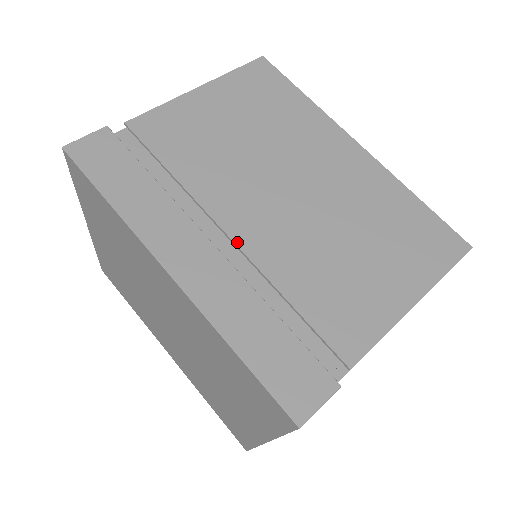
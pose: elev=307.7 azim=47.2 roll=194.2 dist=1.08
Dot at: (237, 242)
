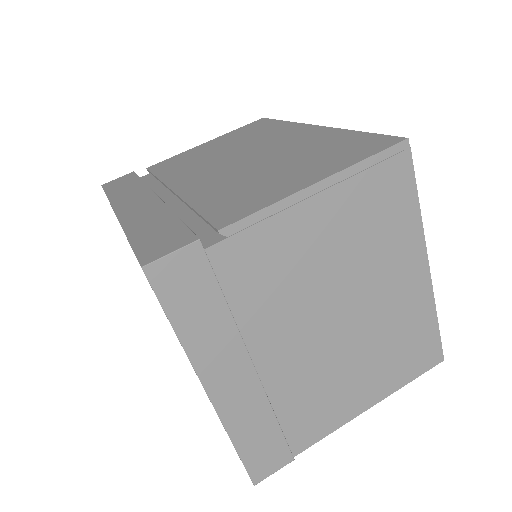
Dot at: (176, 192)
